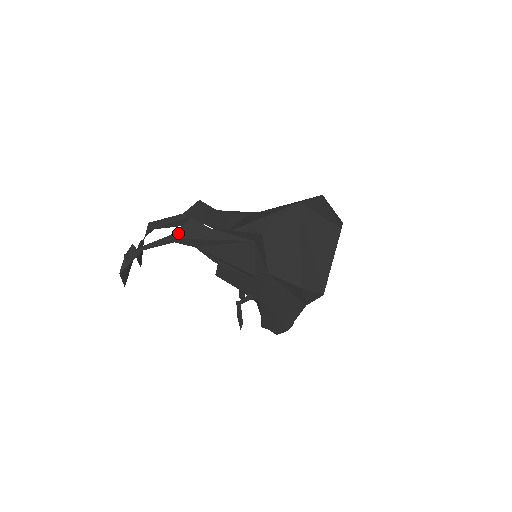
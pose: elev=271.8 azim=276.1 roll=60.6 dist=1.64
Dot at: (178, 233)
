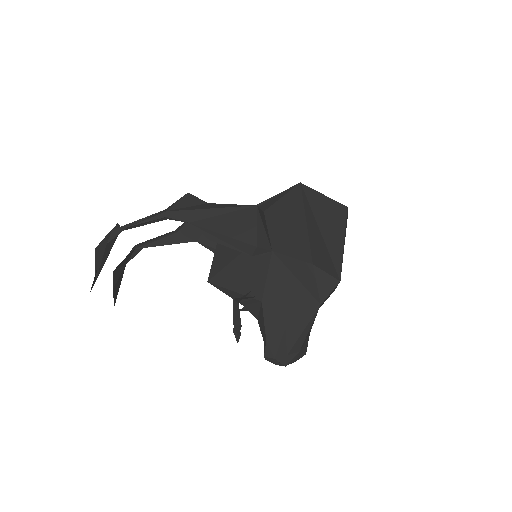
Dot at: (172, 206)
